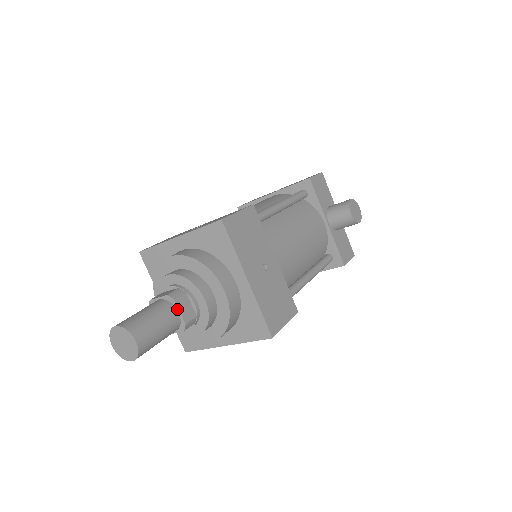
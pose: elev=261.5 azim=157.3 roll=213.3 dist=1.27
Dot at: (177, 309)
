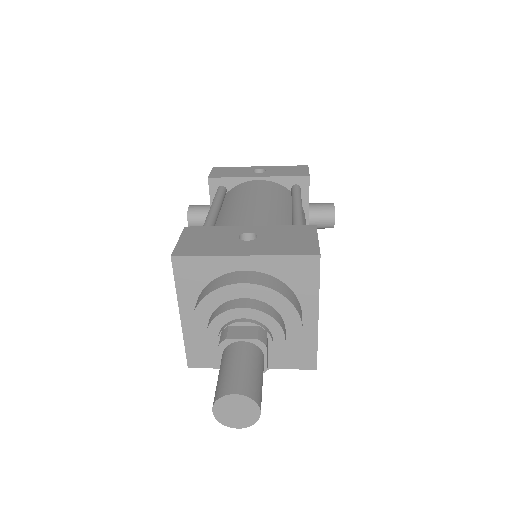
Dot at: (264, 354)
